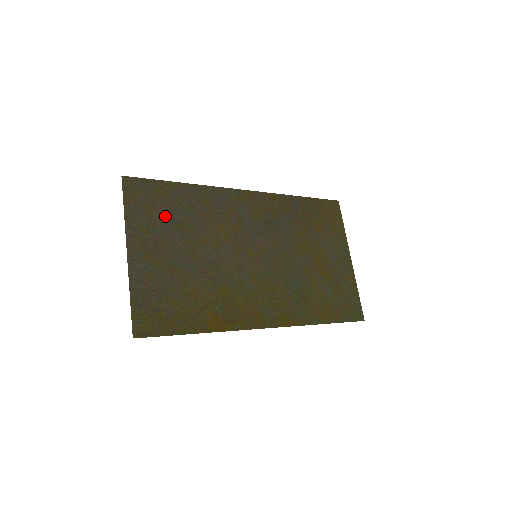
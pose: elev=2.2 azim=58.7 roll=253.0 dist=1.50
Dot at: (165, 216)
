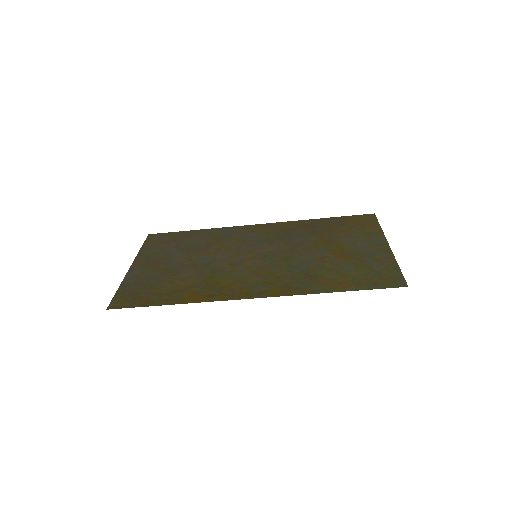
Dot at: (173, 246)
